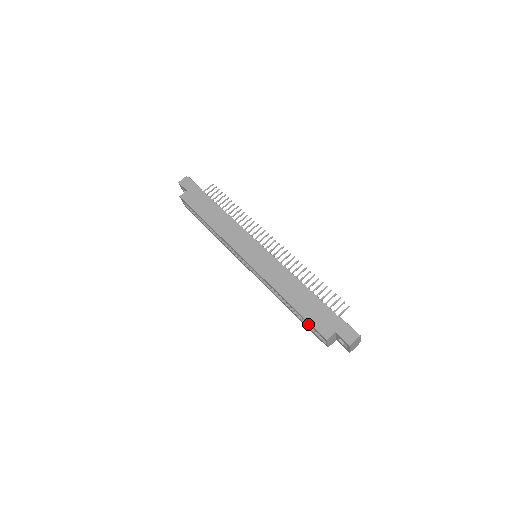
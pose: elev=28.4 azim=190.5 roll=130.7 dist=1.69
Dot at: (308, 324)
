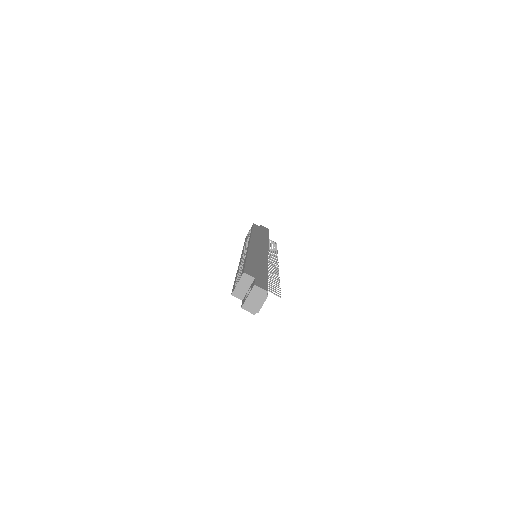
Dot at: occluded
